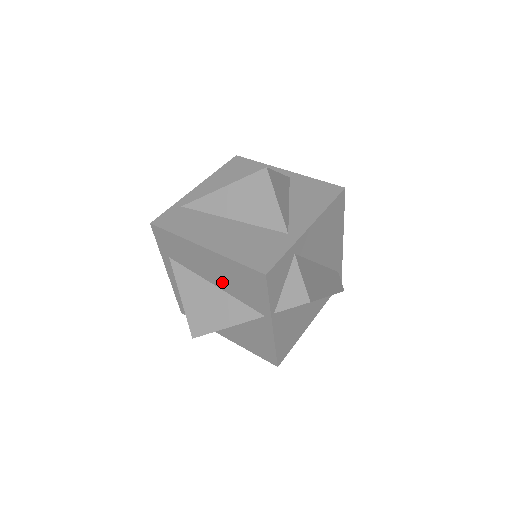
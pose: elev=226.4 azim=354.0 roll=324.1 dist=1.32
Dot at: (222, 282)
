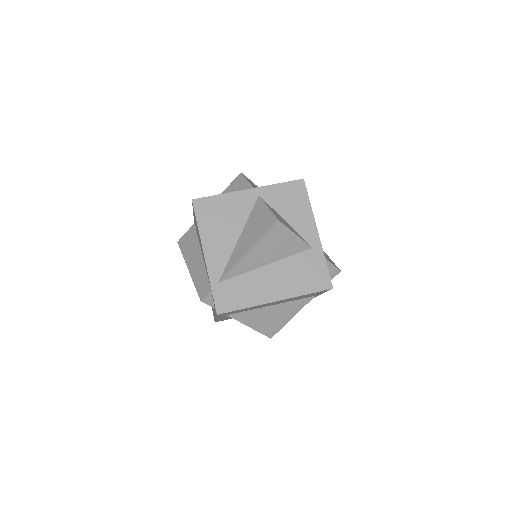
Dot at: occluded
